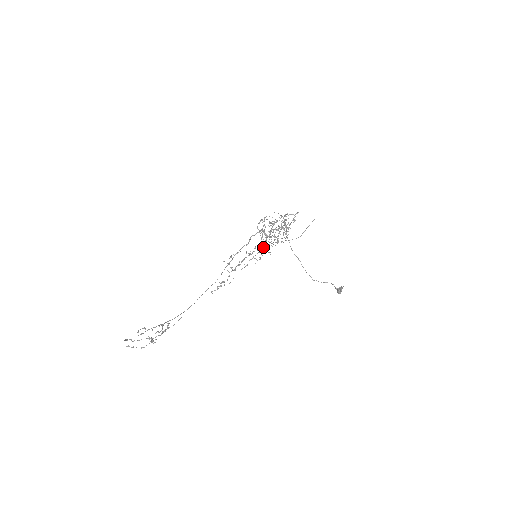
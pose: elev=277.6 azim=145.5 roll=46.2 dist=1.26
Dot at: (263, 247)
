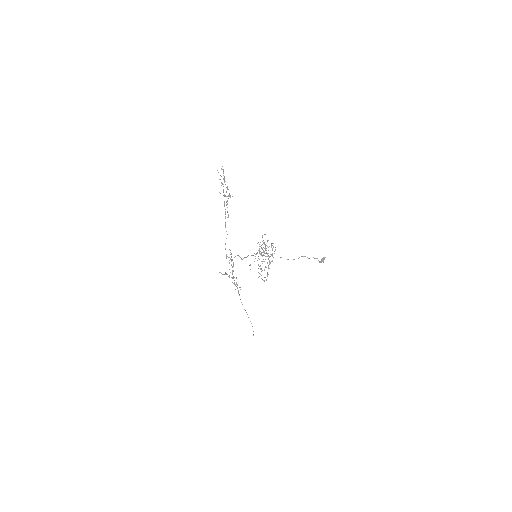
Dot at: (239, 295)
